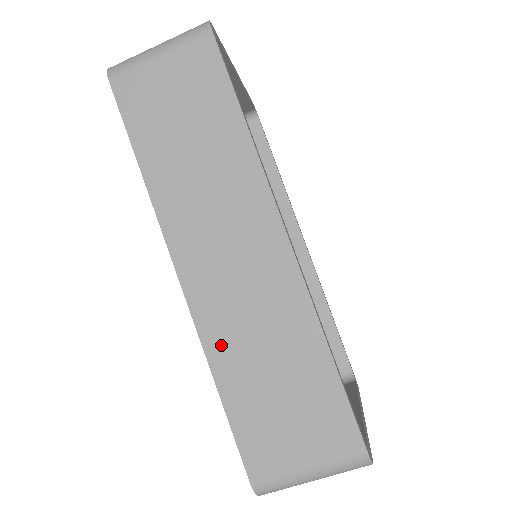
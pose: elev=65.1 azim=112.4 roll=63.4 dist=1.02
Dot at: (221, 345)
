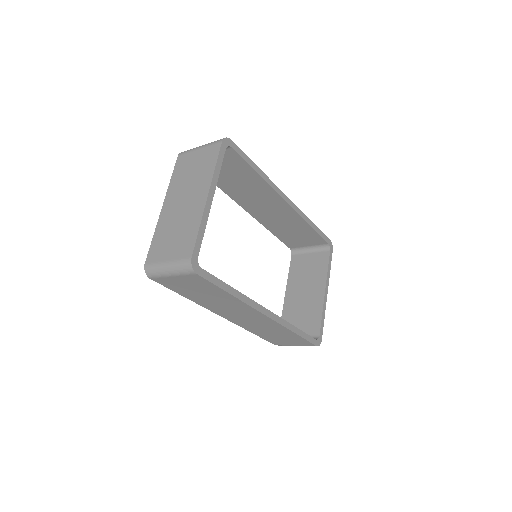
Dot at: (250, 328)
